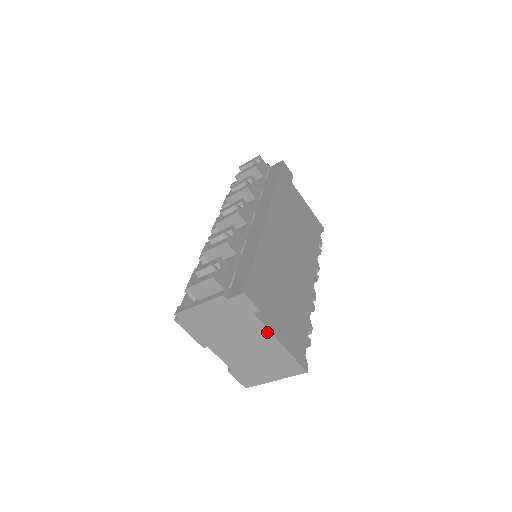
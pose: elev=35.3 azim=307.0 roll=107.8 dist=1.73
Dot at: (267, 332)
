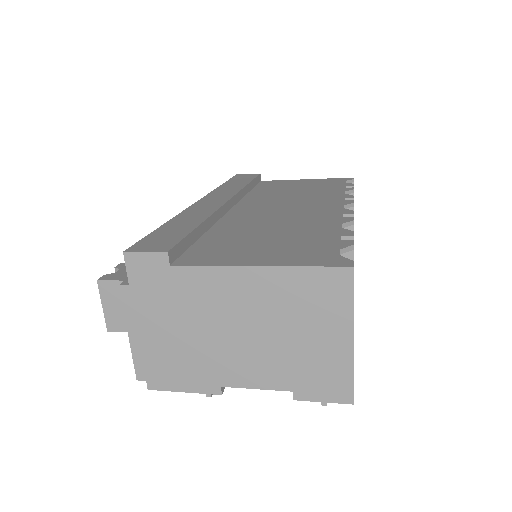
Dot at: (218, 272)
